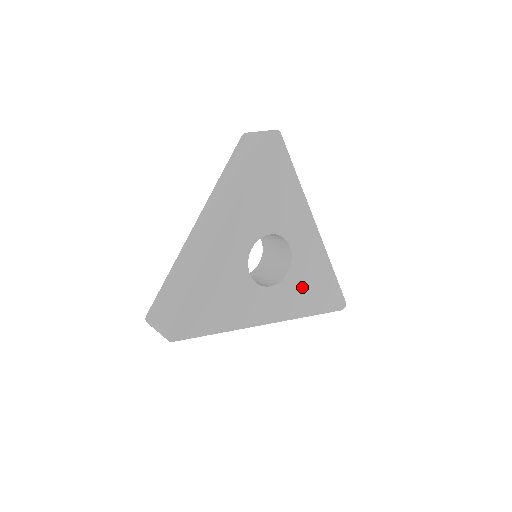
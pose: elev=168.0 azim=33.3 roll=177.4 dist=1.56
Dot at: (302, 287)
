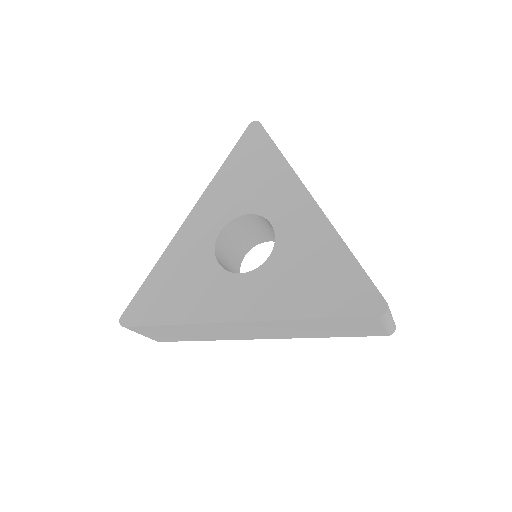
Dot at: (293, 276)
